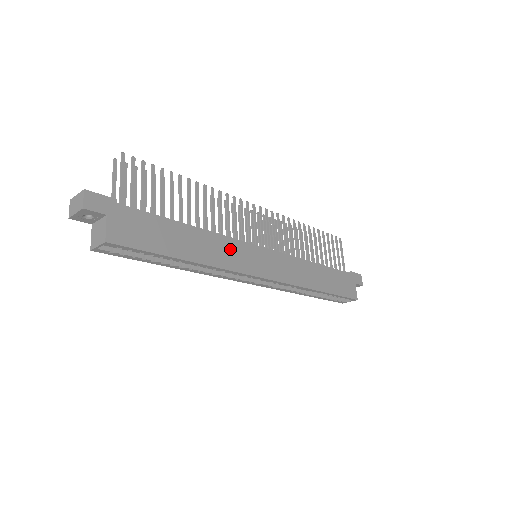
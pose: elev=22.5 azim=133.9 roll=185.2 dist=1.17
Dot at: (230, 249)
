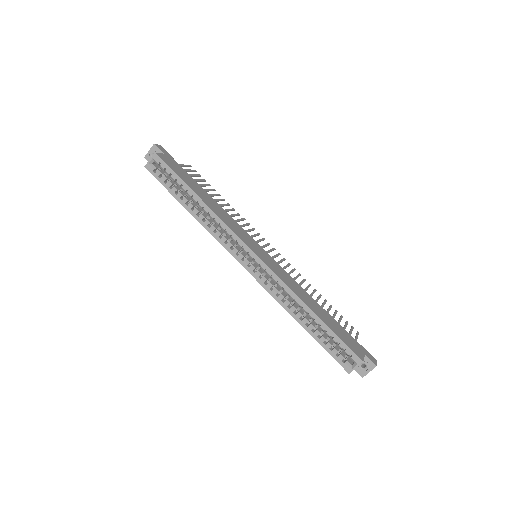
Dot at: (233, 223)
